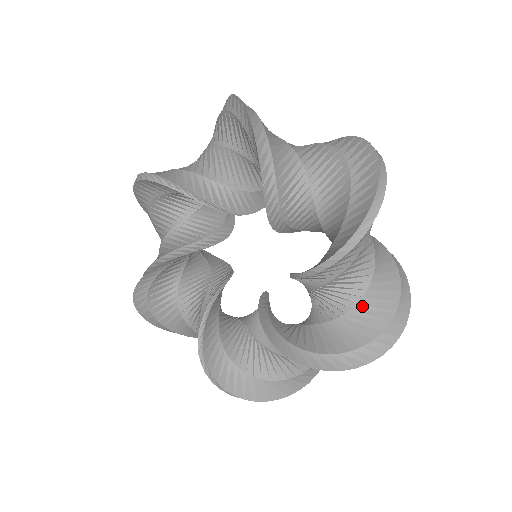
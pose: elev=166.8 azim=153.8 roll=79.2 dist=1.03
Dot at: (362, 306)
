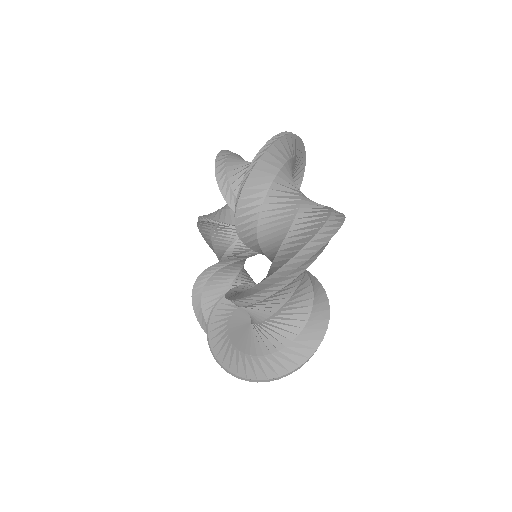
Dot at: (284, 246)
